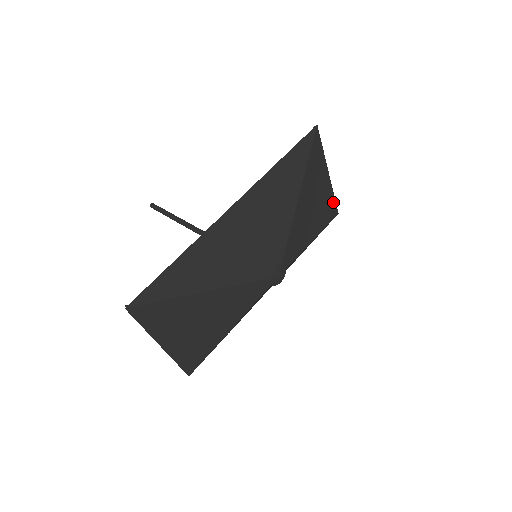
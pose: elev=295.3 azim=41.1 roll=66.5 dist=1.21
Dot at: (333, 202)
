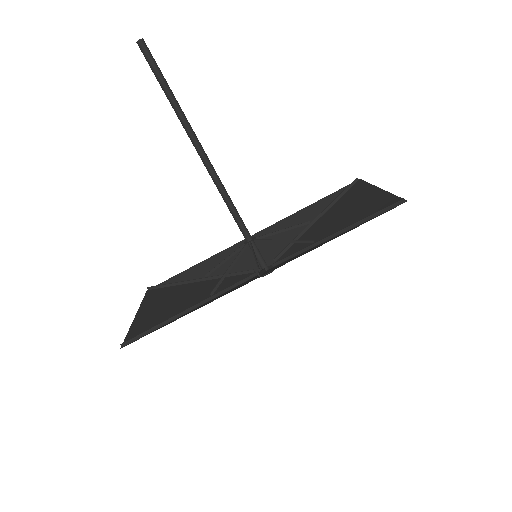
Dot at: (363, 185)
